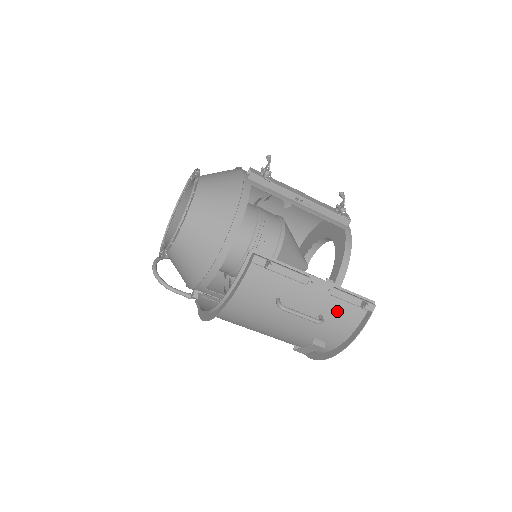
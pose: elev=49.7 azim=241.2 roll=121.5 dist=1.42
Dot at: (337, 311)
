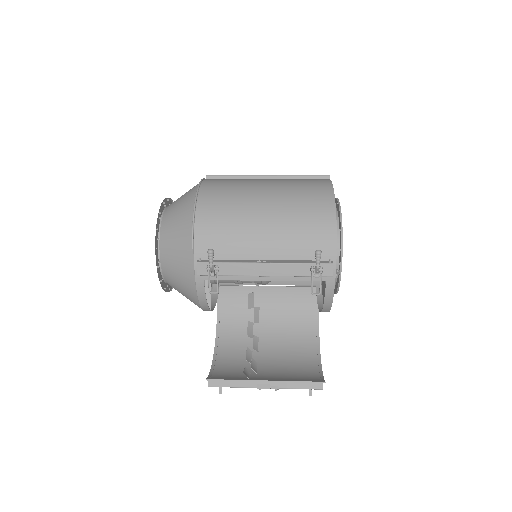
Dot at: (296, 378)
